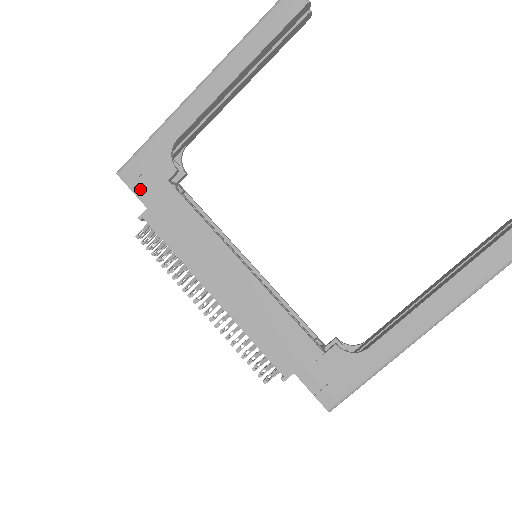
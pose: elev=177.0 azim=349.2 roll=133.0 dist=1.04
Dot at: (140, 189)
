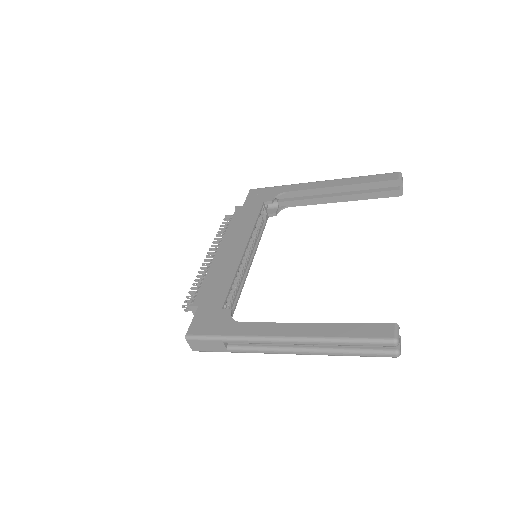
Dot at: (250, 198)
